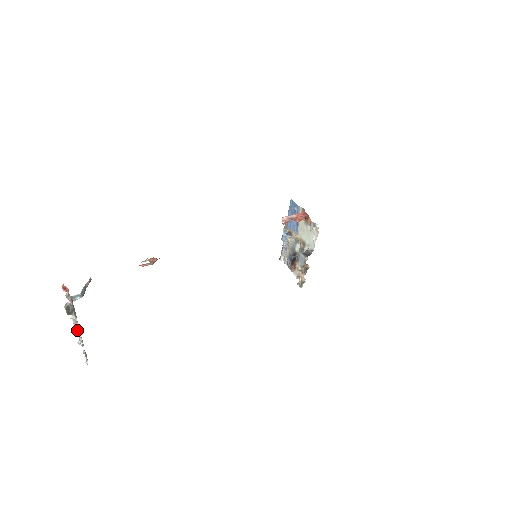
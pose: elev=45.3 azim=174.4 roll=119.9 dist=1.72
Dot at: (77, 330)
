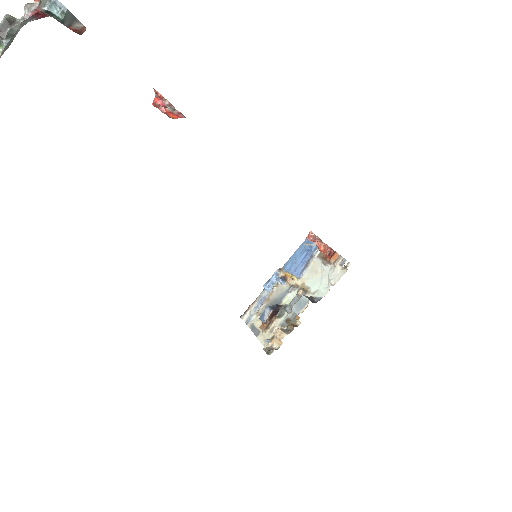
Dot at: out of frame
